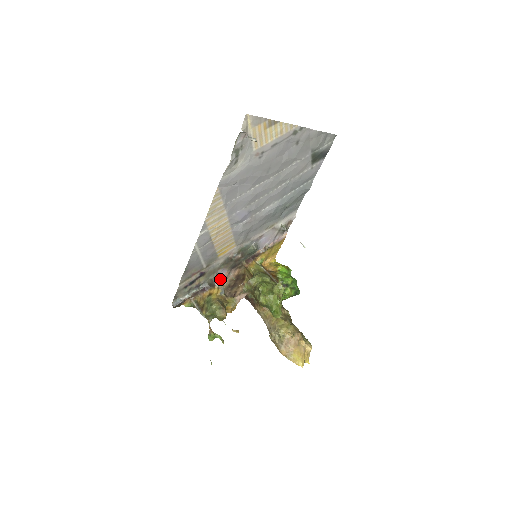
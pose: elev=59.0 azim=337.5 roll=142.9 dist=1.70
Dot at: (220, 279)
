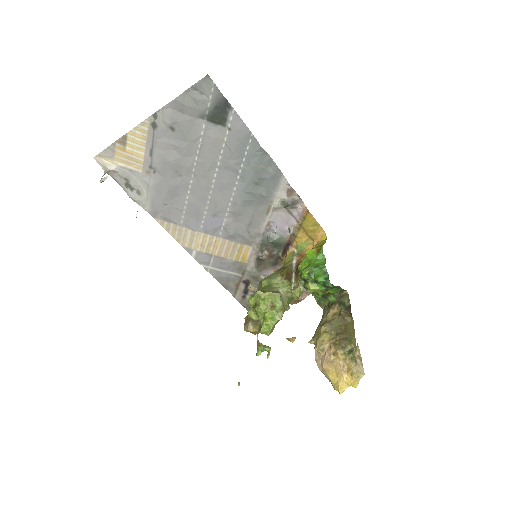
Dot at: occluded
